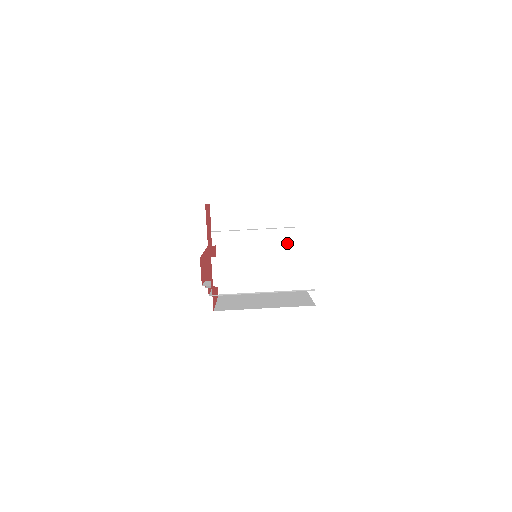
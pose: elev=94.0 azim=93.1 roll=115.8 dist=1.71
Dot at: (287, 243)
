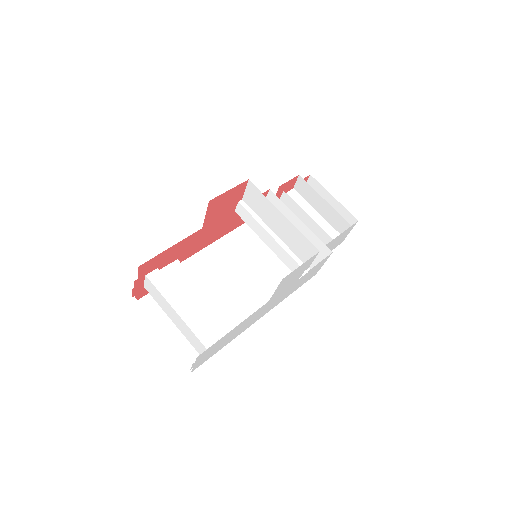
Dot at: (323, 252)
